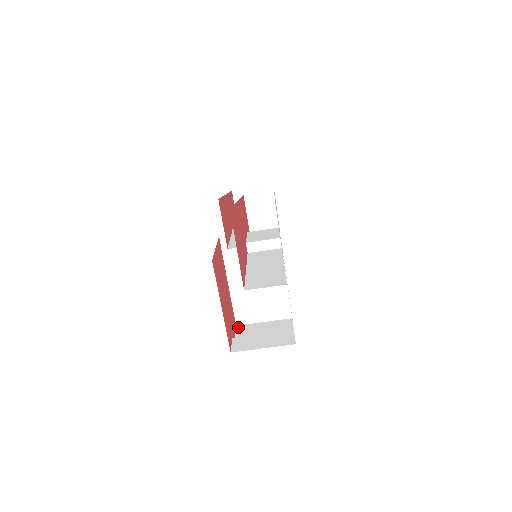
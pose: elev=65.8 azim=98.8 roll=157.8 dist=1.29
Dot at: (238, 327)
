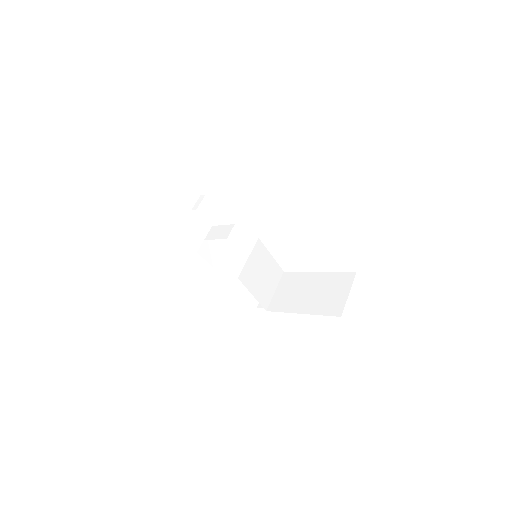
Dot at: (340, 313)
